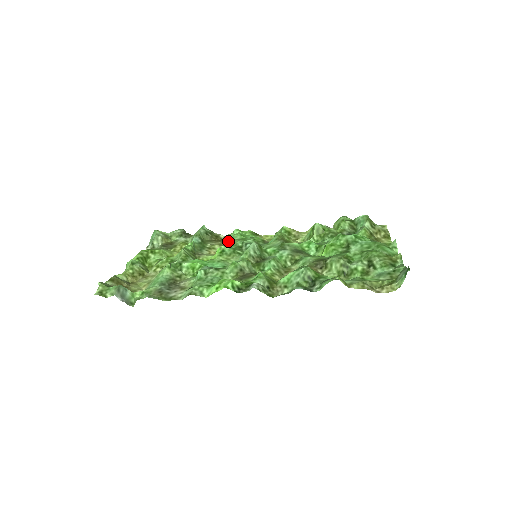
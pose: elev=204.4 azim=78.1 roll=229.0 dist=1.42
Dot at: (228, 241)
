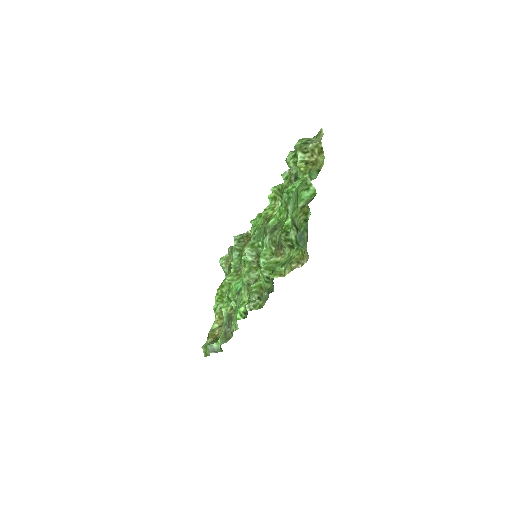
Dot at: occluded
